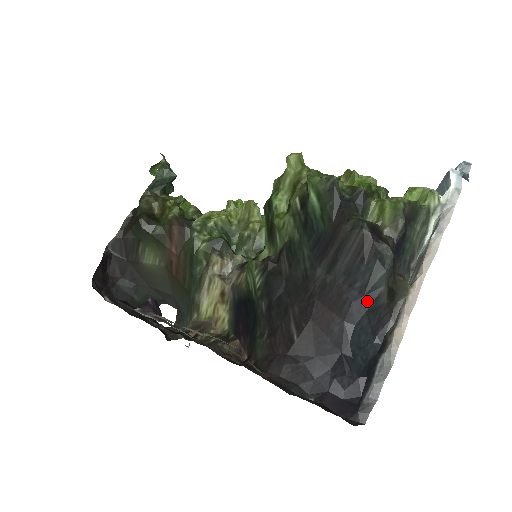
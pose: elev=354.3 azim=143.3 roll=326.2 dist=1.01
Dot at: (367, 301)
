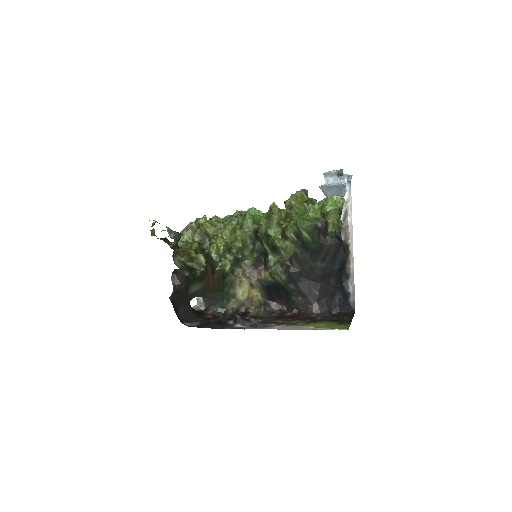
Dot at: (342, 266)
